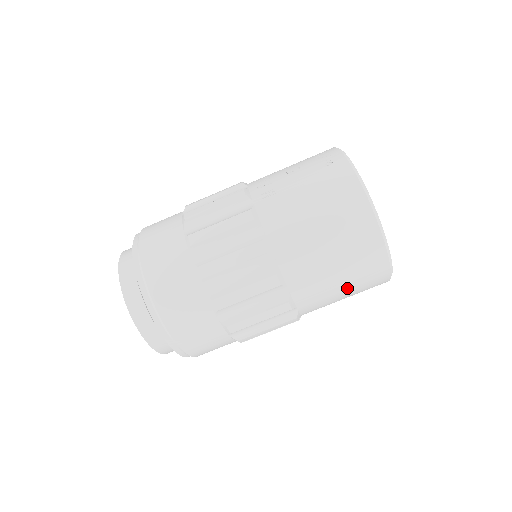
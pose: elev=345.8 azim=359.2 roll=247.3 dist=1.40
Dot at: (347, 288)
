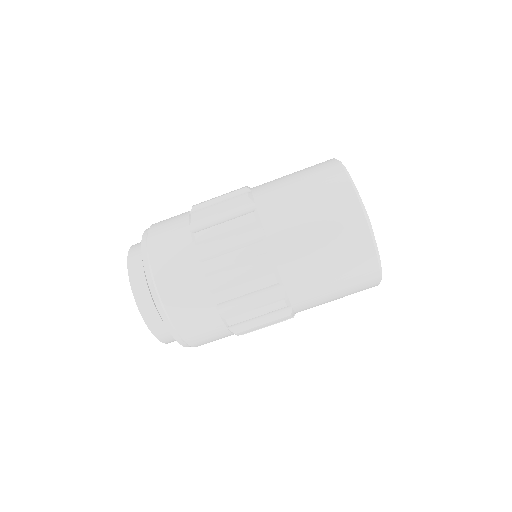
Dot at: (324, 241)
